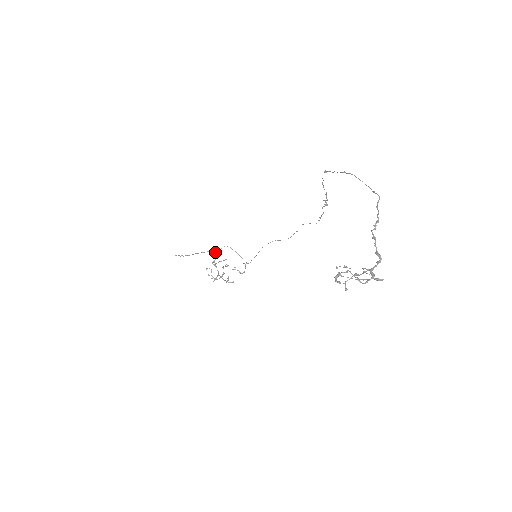
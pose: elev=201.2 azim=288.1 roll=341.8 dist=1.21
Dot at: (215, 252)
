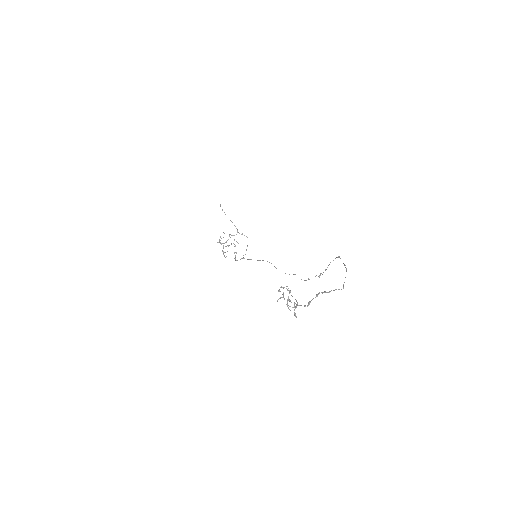
Dot at: (238, 232)
